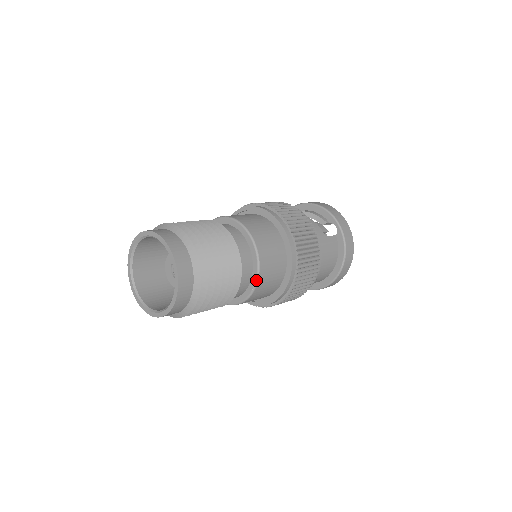
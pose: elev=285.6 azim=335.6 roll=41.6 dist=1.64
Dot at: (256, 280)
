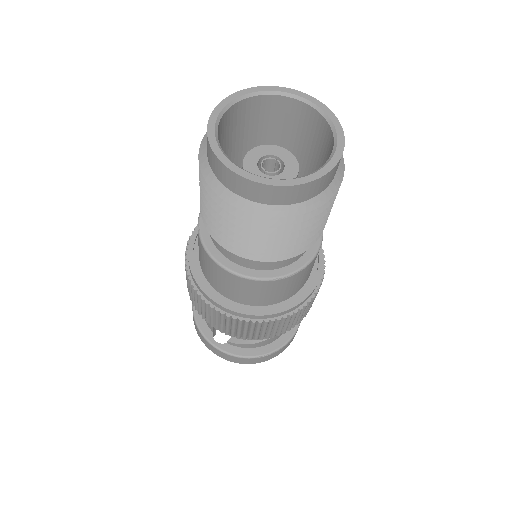
Dot at: occluded
